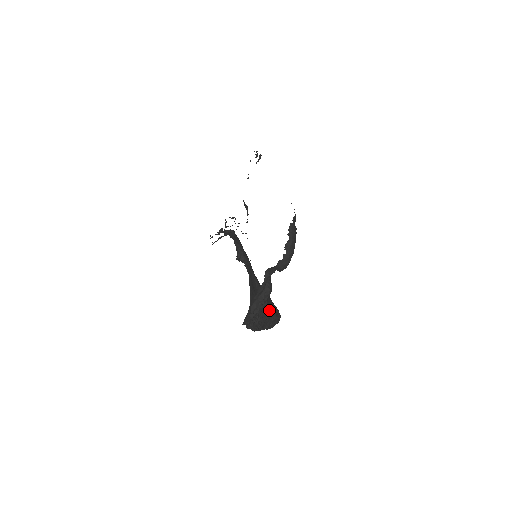
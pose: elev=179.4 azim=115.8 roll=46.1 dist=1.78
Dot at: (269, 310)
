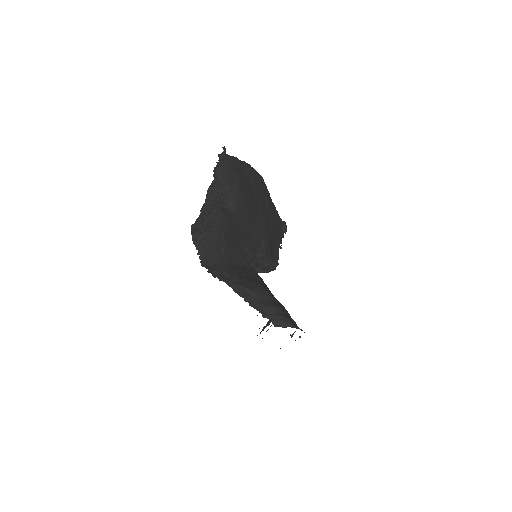
Dot at: (262, 291)
